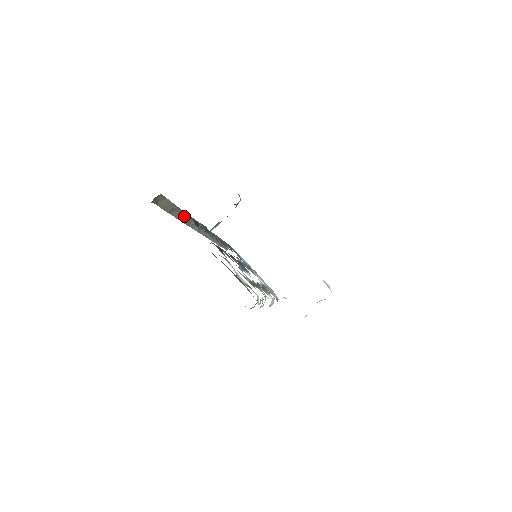
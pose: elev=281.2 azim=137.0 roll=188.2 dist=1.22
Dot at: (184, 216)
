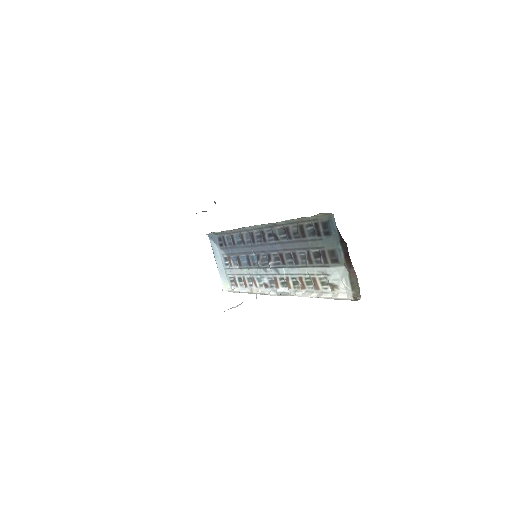
Dot at: (289, 220)
